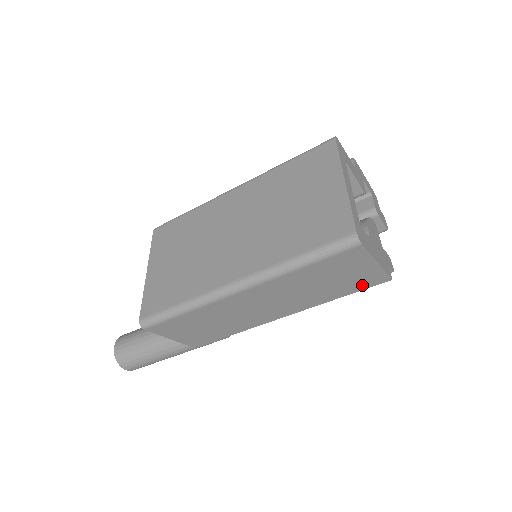
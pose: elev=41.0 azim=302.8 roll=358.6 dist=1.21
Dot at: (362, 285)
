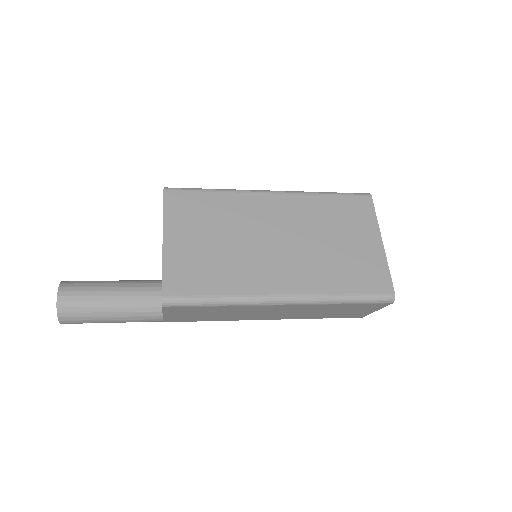
Dot at: (345, 316)
